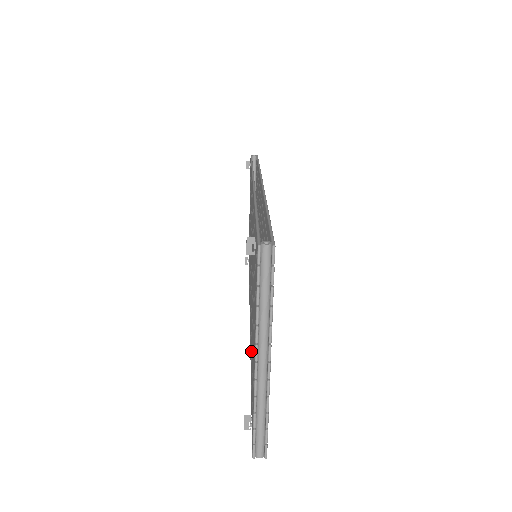
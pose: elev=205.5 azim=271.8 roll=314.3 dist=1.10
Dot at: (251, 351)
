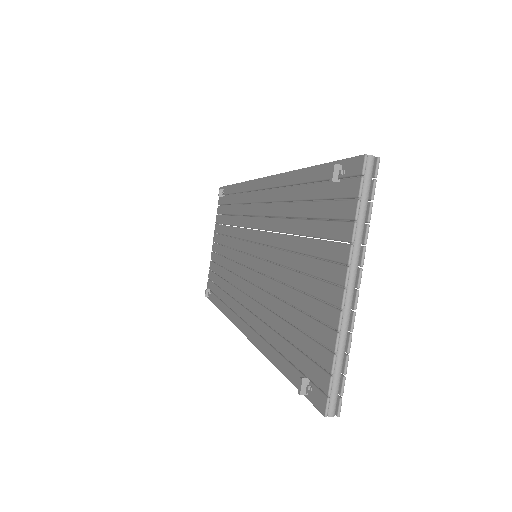
Dot at: (280, 329)
